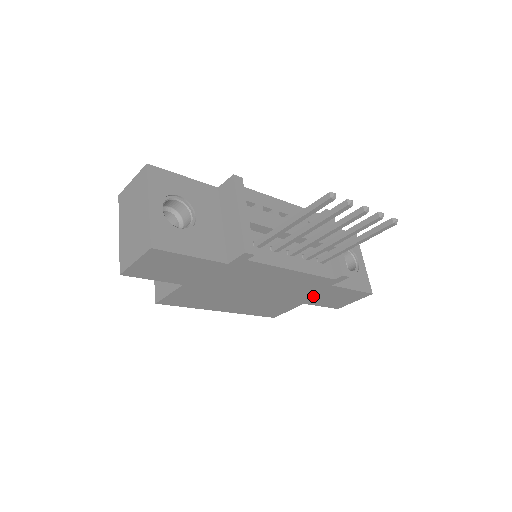
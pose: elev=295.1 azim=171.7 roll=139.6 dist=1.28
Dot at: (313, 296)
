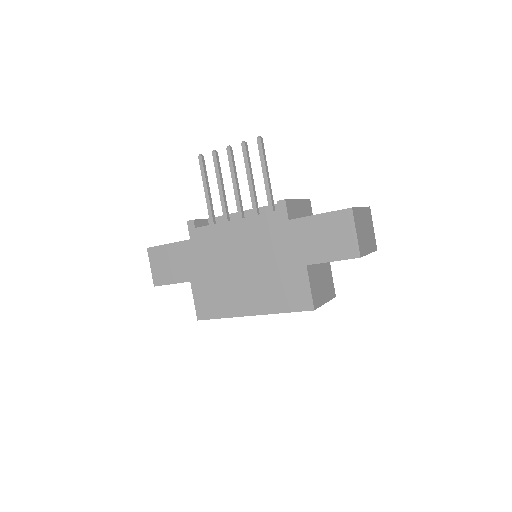
Dot at: (297, 247)
